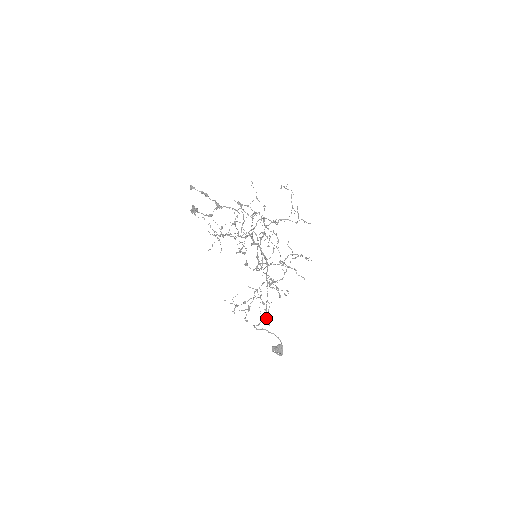
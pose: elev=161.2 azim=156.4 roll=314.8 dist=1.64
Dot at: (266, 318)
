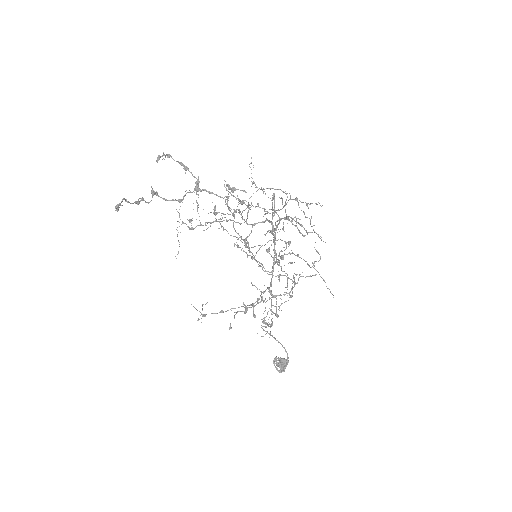
Dot at: (270, 326)
